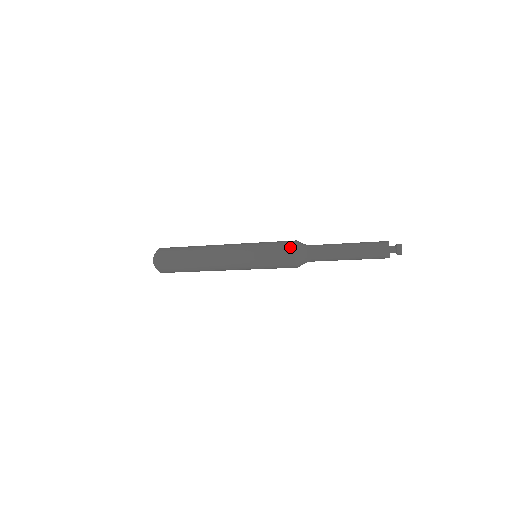
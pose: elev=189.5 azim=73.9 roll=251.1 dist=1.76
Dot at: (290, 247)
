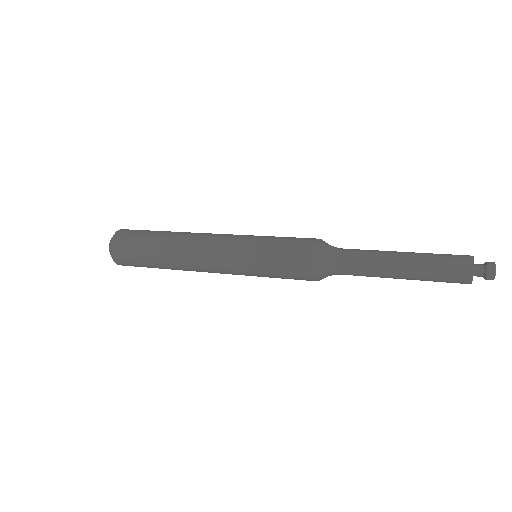
Dot at: (307, 275)
